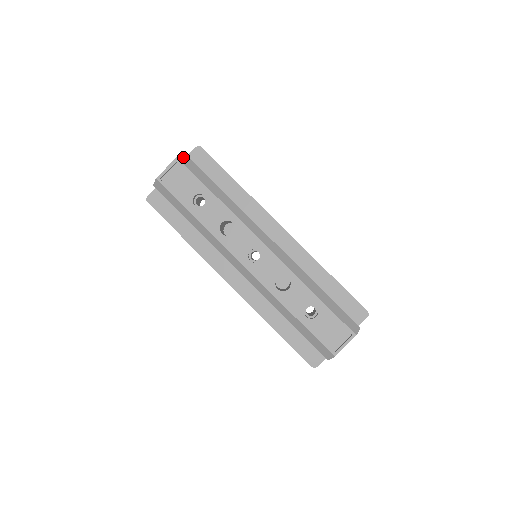
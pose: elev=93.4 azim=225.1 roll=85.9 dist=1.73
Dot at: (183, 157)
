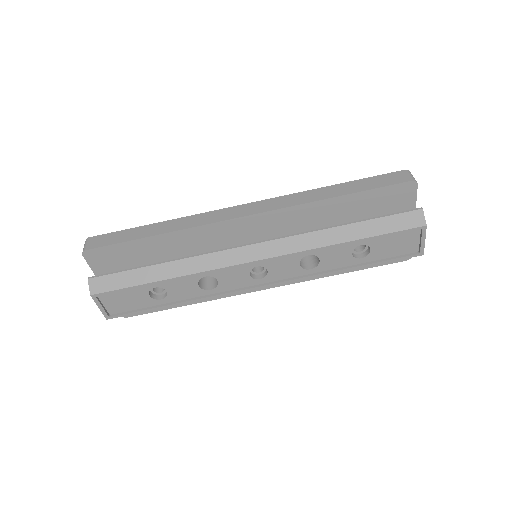
Dot at: (92, 286)
